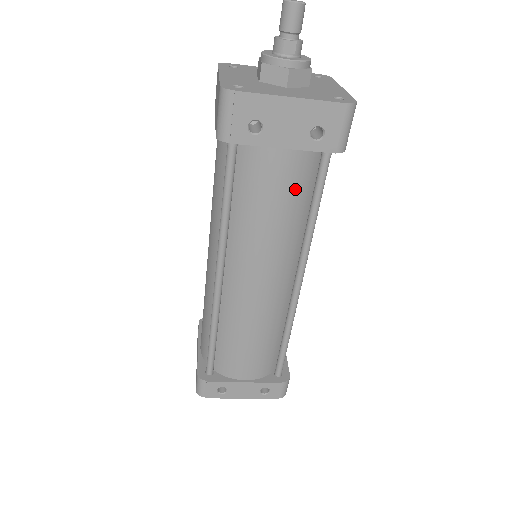
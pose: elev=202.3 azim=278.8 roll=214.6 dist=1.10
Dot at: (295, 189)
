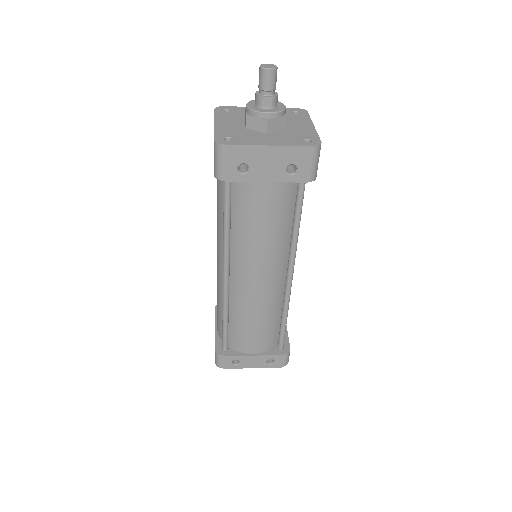
Dot at: (279, 209)
